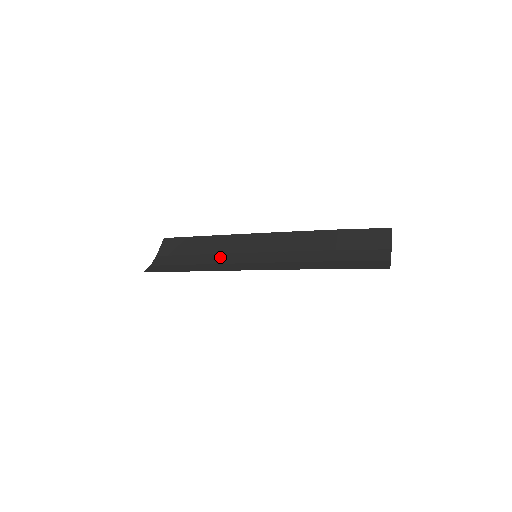
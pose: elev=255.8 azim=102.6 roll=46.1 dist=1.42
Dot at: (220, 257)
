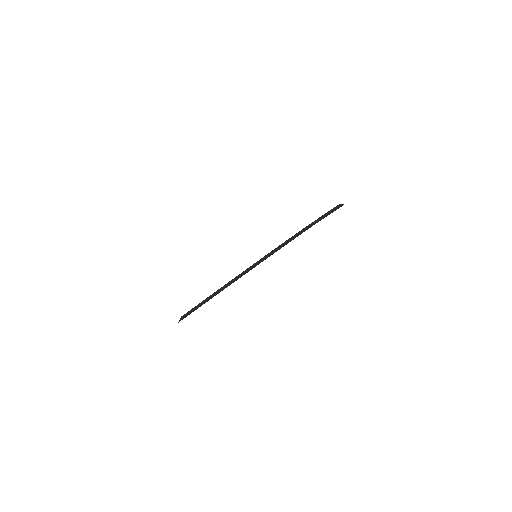
Dot at: occluded
